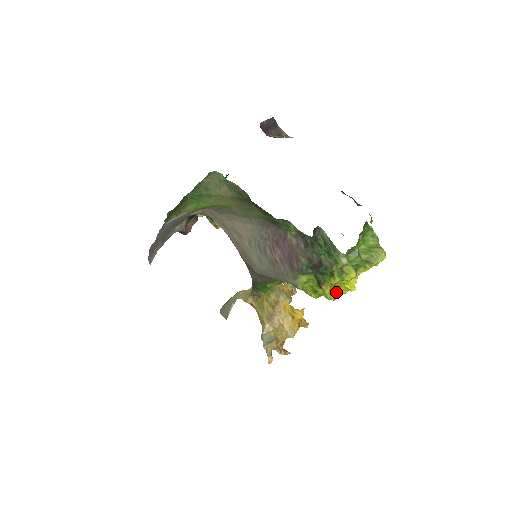
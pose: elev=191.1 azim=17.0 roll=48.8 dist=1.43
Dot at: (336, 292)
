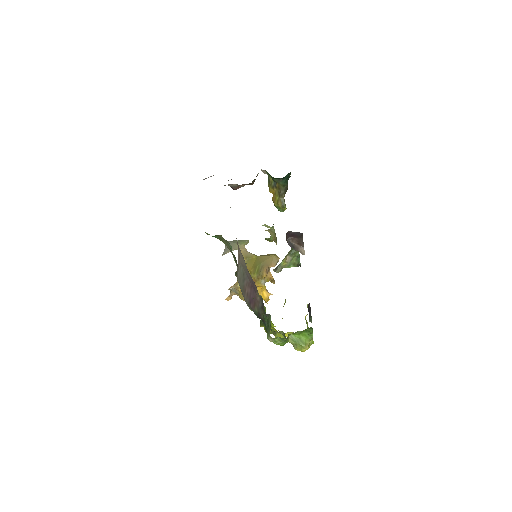
Dot at: occluded
